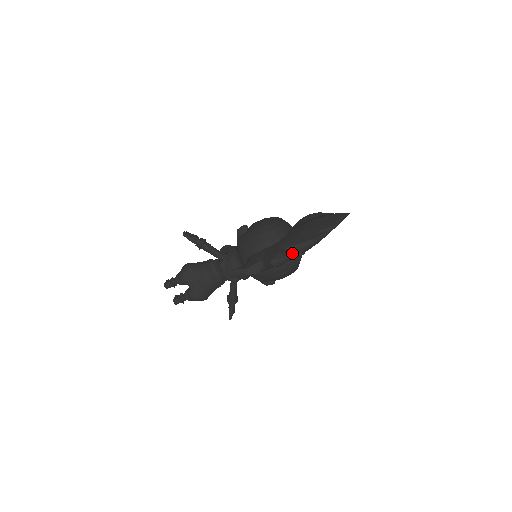
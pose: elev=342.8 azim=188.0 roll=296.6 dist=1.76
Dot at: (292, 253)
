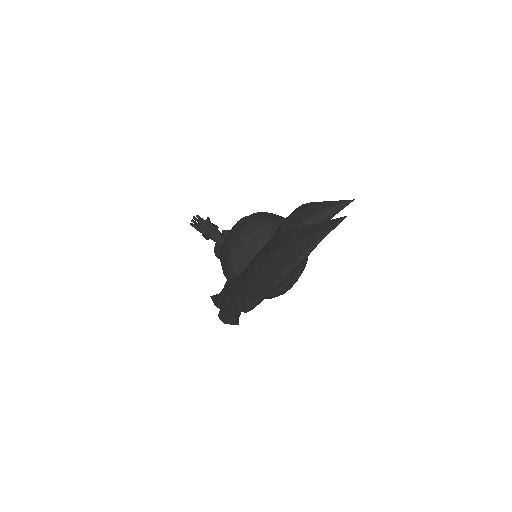
Dot at: (228, 319)
